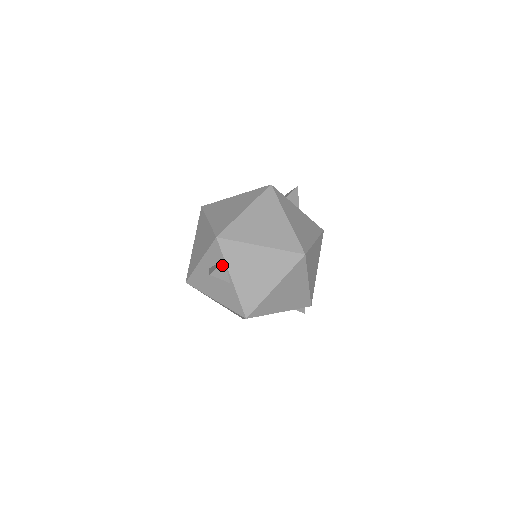
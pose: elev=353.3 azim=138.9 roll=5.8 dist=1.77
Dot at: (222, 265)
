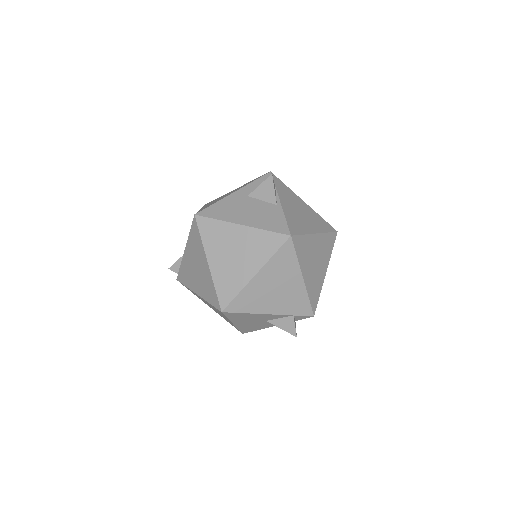
Dot at: occluded
